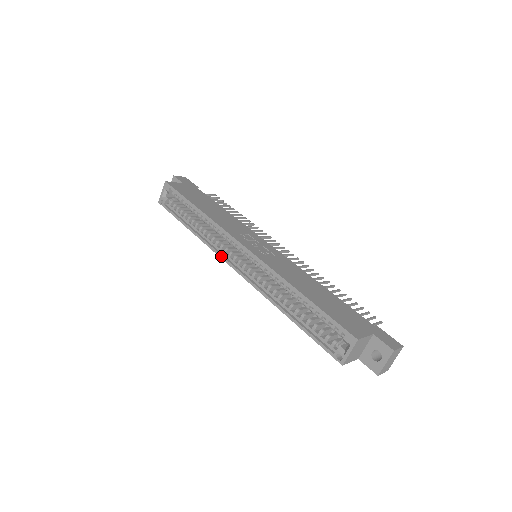
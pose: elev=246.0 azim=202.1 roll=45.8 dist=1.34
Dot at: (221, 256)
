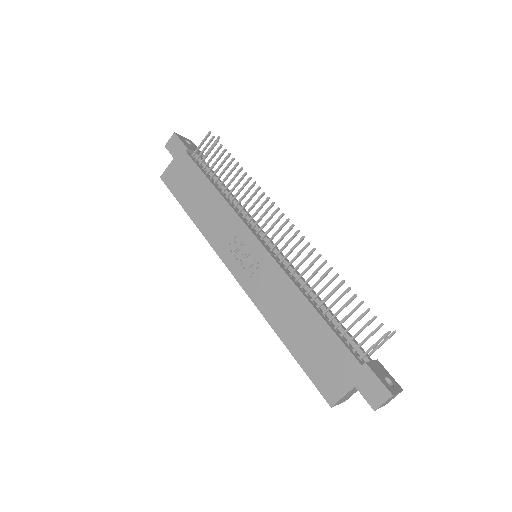
Dot at: occluded
